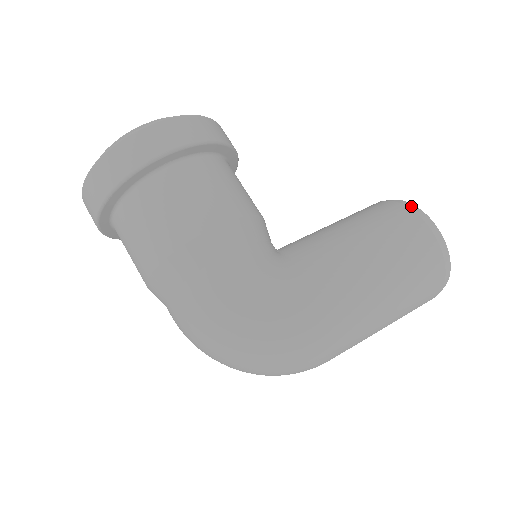
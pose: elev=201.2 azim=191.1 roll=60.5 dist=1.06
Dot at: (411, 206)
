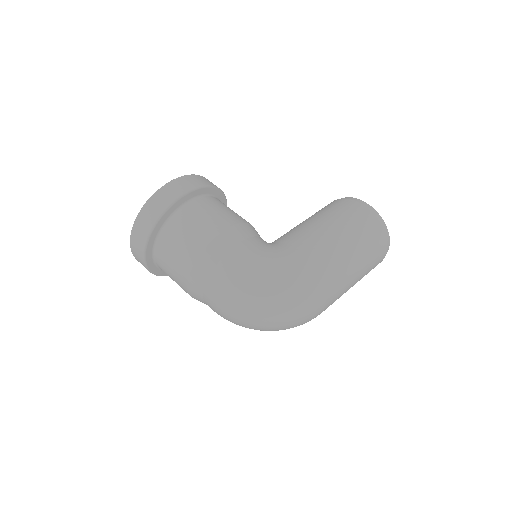
Dot at: (348, 198)
